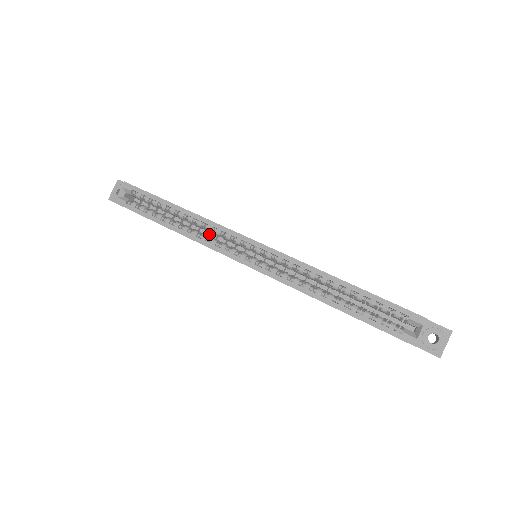
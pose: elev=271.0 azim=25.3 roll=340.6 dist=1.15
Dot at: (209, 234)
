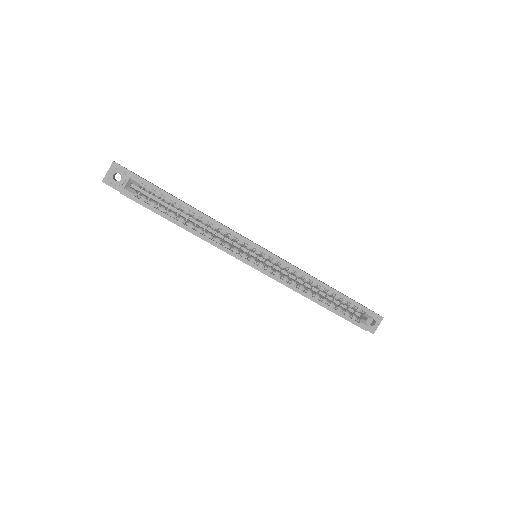
Dot at: (211, 230)
